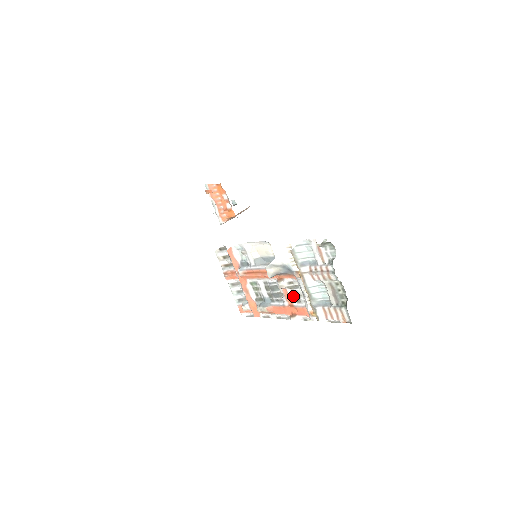
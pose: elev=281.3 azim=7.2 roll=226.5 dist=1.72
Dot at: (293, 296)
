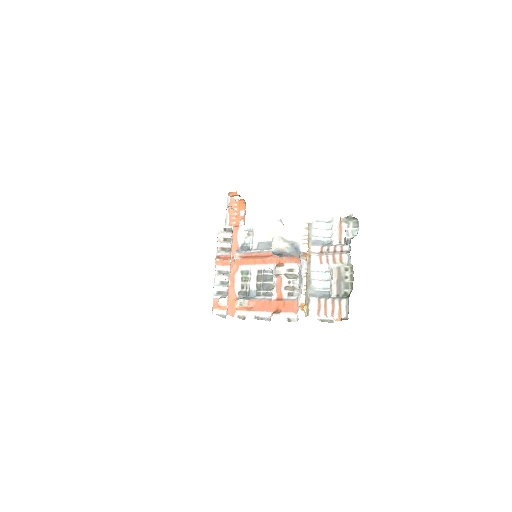
Dot at: (287, 287)
